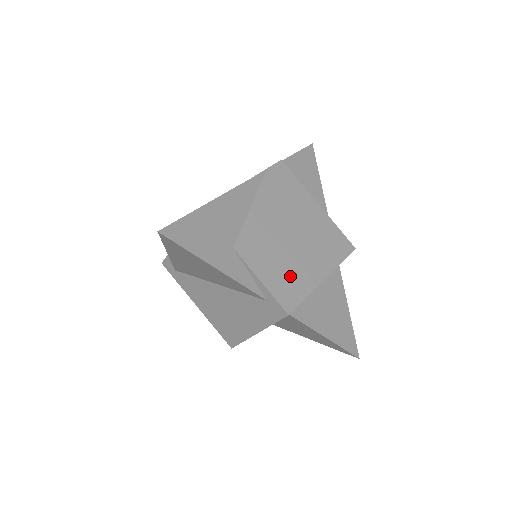
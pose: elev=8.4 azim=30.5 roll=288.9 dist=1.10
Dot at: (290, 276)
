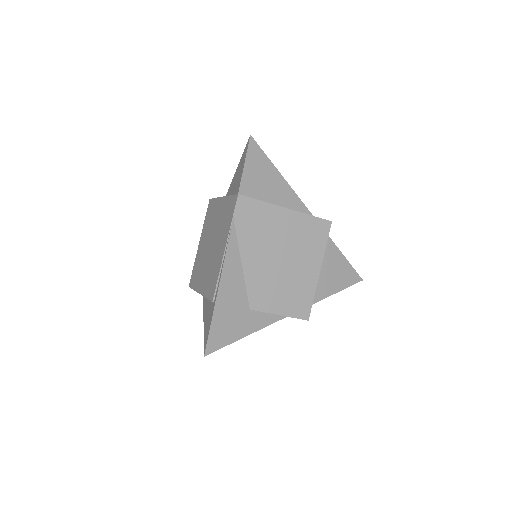
Dot at: (296, 293)
